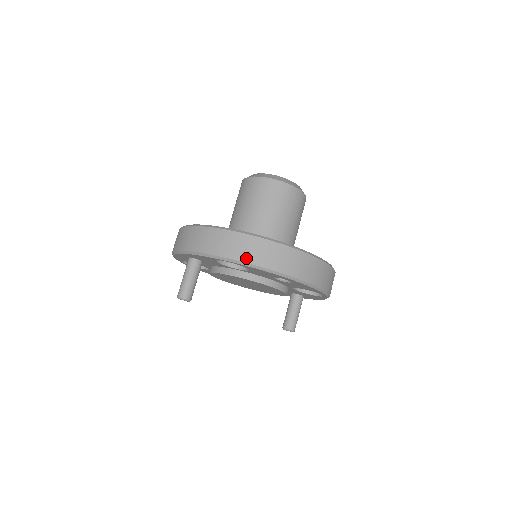
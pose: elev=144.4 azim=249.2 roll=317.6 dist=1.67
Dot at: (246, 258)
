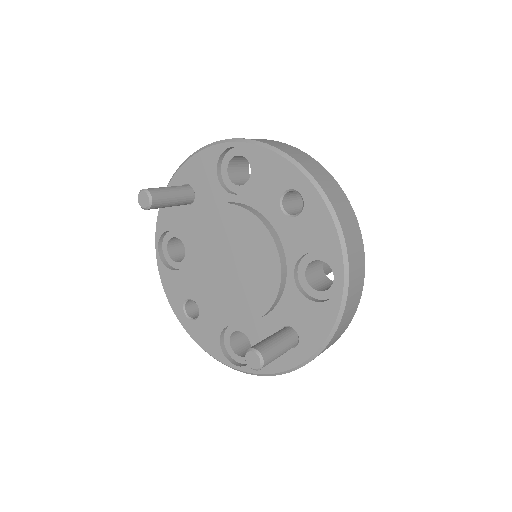
Dot at: (261, 141)
